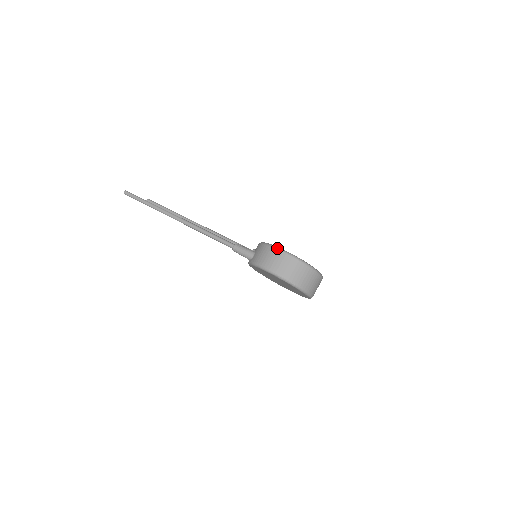
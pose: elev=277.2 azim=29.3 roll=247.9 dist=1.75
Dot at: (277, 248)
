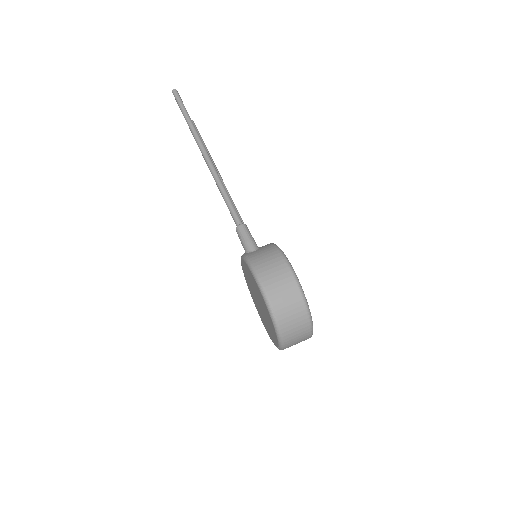
Dot at: (287, 261)
